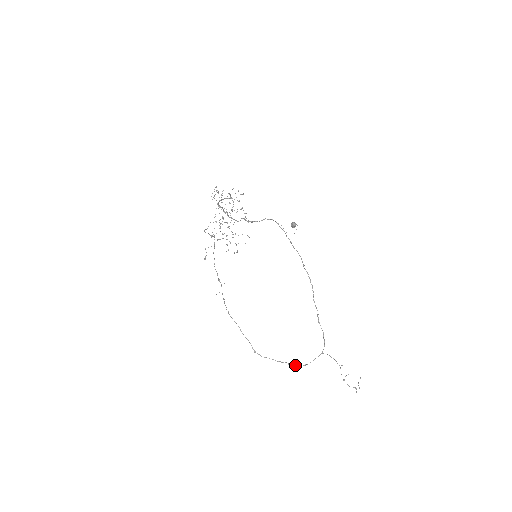
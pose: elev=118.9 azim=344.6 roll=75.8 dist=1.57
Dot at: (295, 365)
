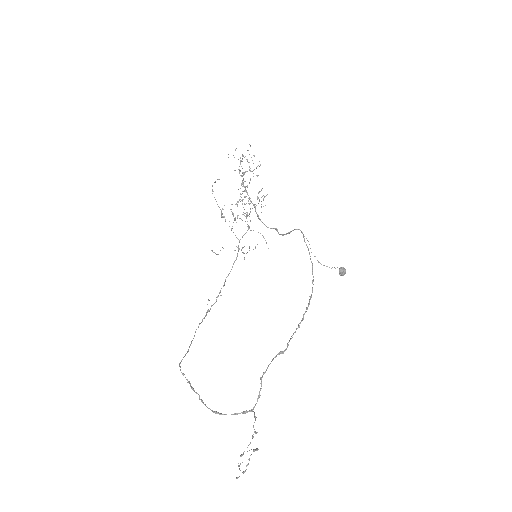
Dot at: (205, 404)
